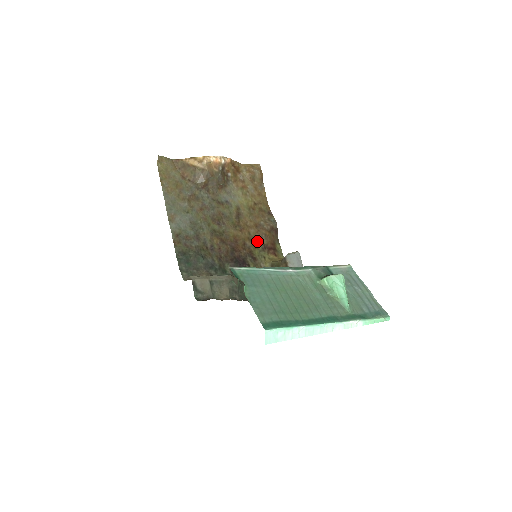
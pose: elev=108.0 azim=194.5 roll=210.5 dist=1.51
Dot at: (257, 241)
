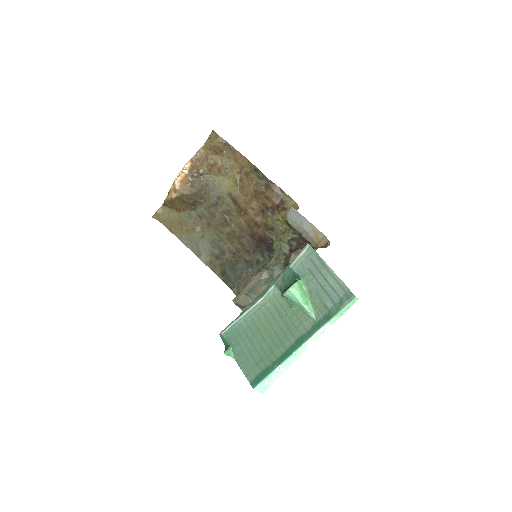
Dot at: (264, 210)
